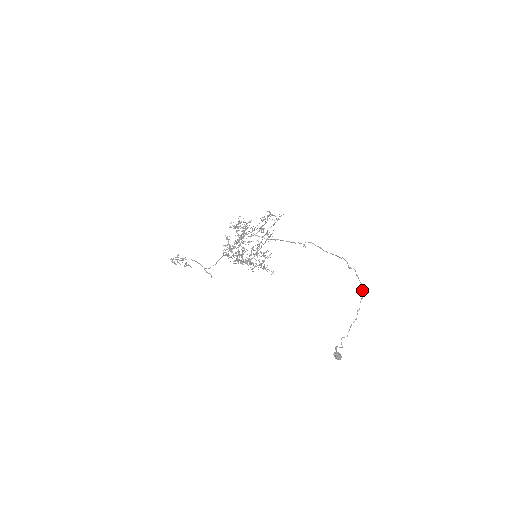
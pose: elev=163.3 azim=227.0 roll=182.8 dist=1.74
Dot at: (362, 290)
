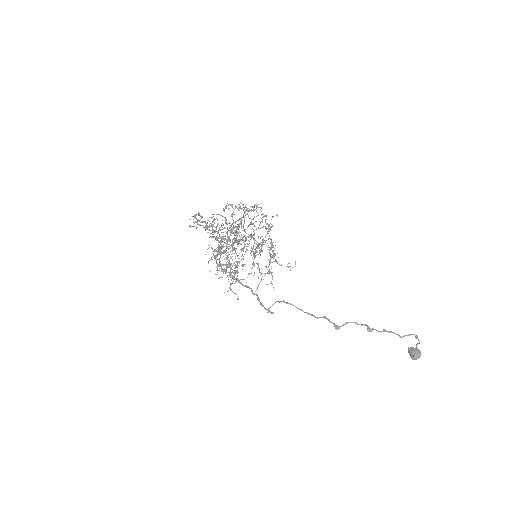
Dot at: (416, 337)
